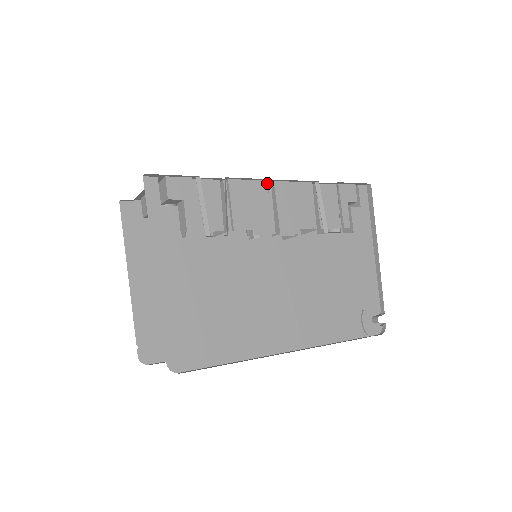
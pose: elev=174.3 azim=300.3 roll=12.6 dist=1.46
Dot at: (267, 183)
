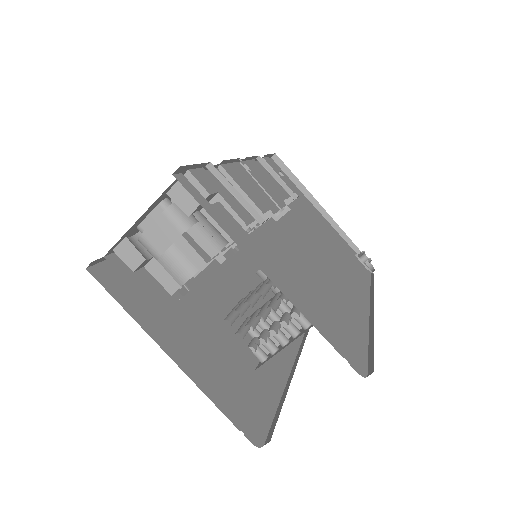
Dot at: (239, 164)
